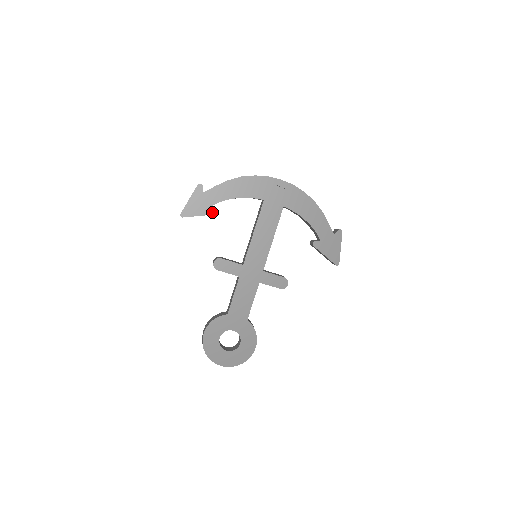
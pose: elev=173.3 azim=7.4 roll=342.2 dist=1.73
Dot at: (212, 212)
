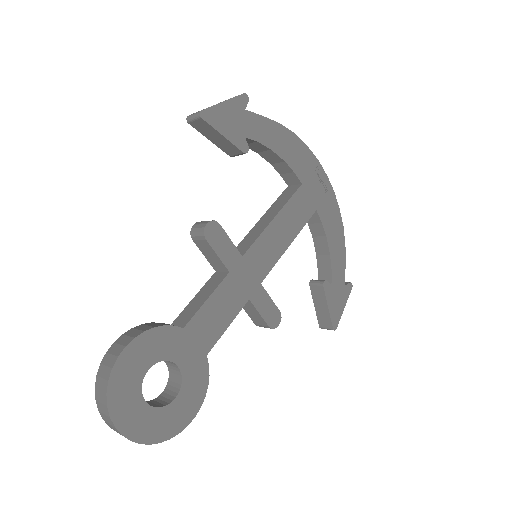
Dot at: (242, 146)
